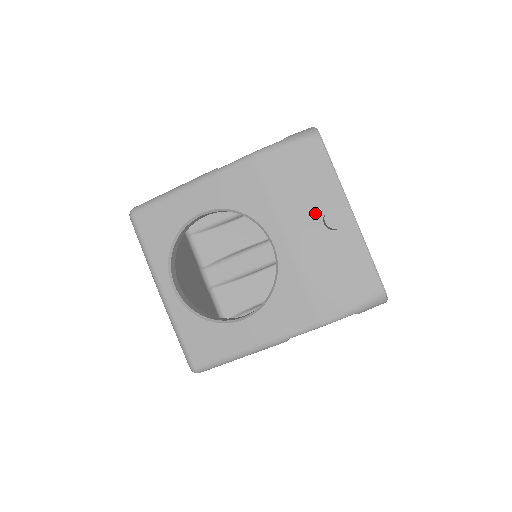
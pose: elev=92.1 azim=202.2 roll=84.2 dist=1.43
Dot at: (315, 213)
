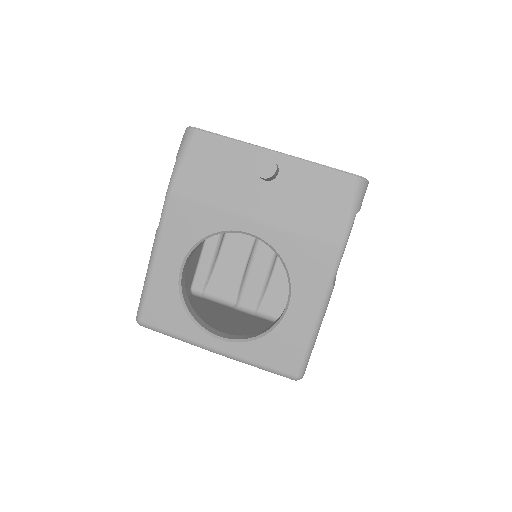
Dot at: (251, 181)
